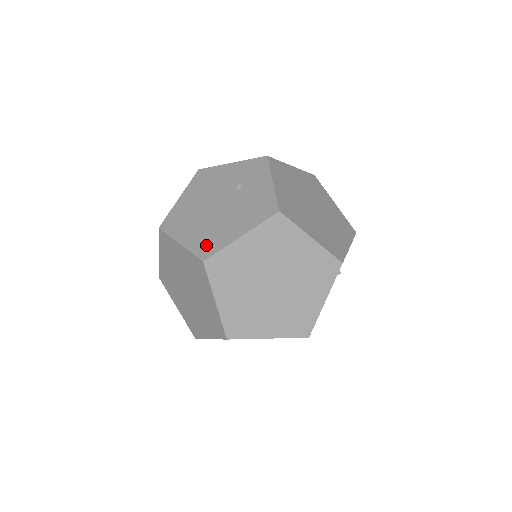
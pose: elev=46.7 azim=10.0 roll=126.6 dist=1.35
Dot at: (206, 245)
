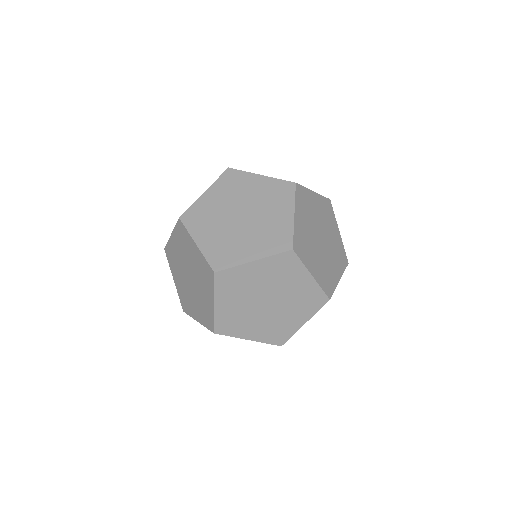
Dot at: occluded
